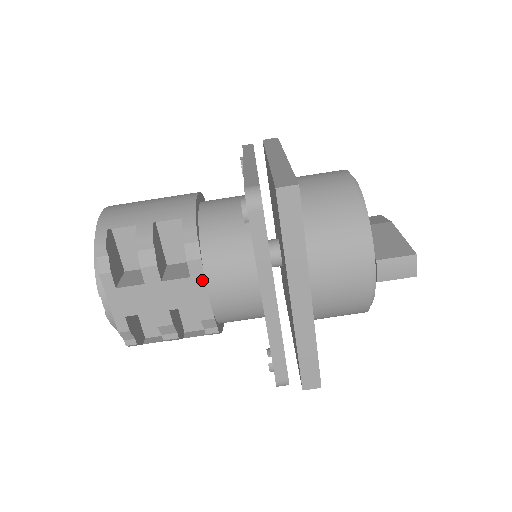
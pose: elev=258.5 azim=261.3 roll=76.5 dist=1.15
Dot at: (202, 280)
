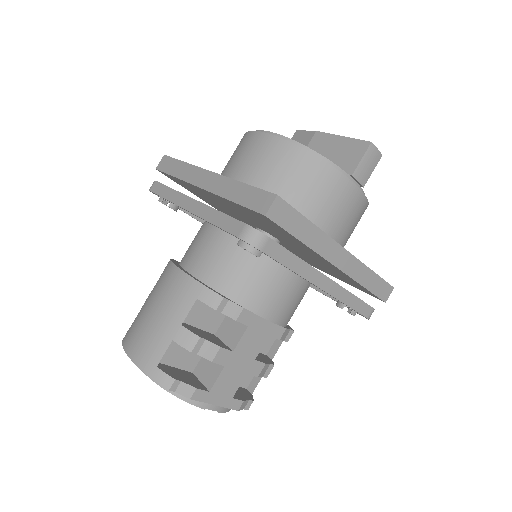
Dot at: (257, 318)
